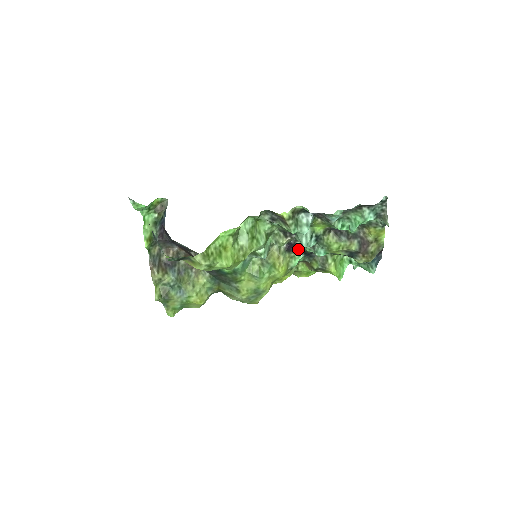
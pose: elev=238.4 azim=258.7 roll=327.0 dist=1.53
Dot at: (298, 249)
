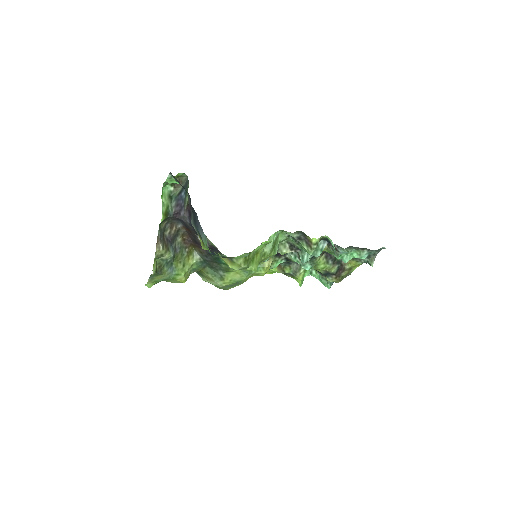
Dot at: (284, 256)
